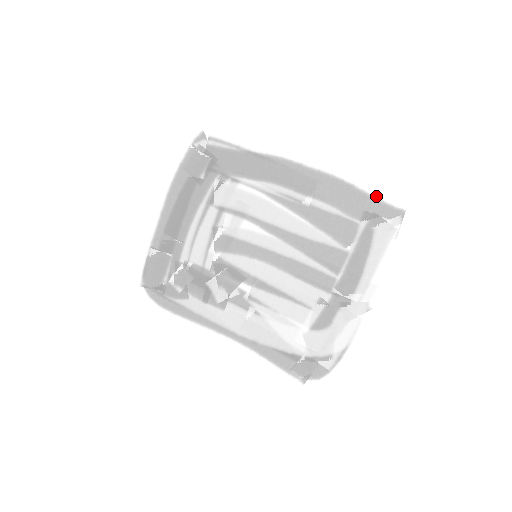
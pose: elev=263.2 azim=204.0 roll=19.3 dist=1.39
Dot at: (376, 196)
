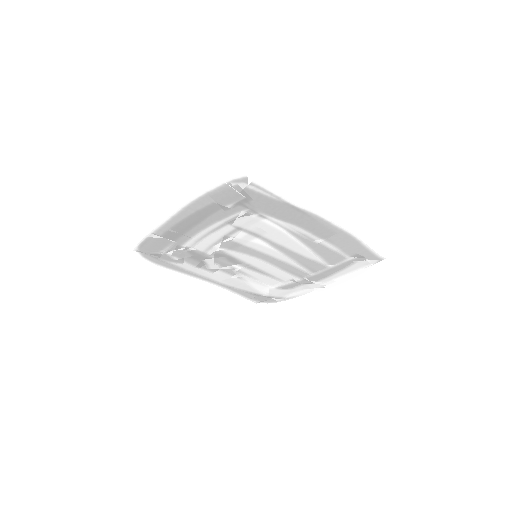
Dot at: (372, 250)
